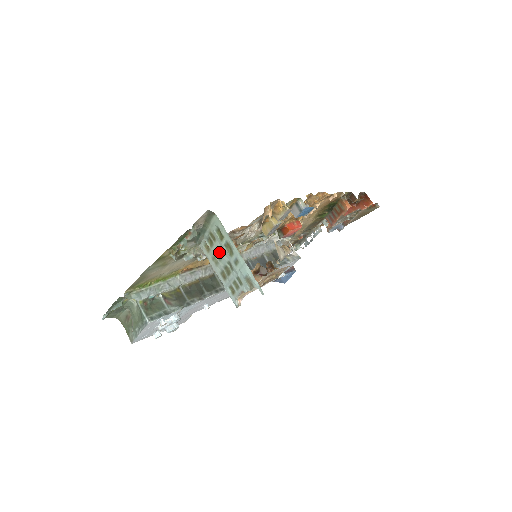
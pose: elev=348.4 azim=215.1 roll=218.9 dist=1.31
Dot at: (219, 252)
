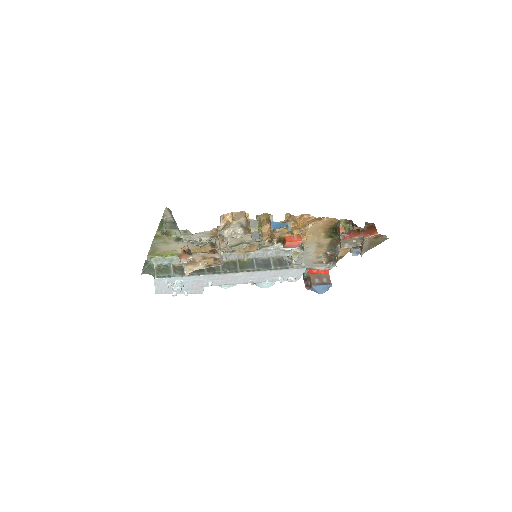
Dot at: occluded
